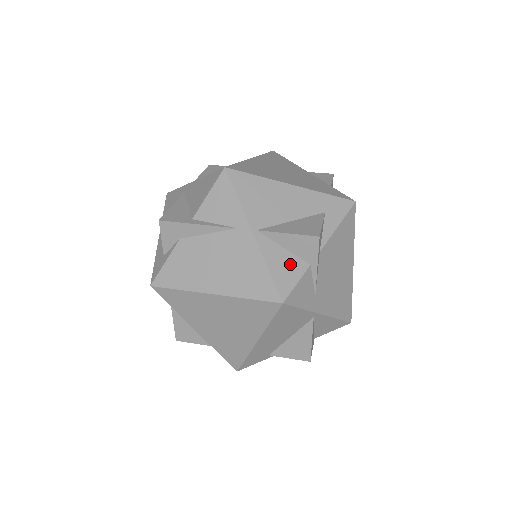
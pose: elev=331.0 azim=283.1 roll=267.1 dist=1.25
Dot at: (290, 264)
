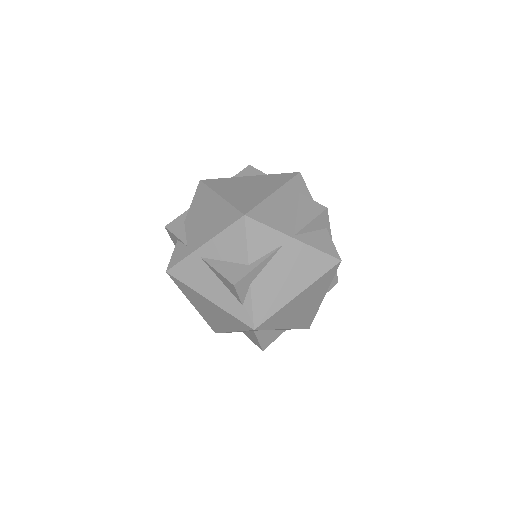
Dot at: (322, 237)
